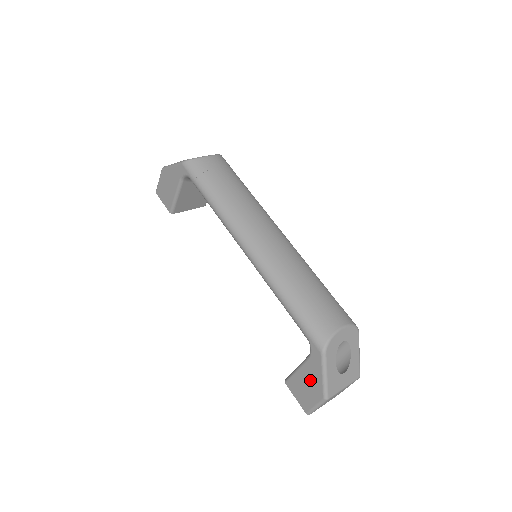
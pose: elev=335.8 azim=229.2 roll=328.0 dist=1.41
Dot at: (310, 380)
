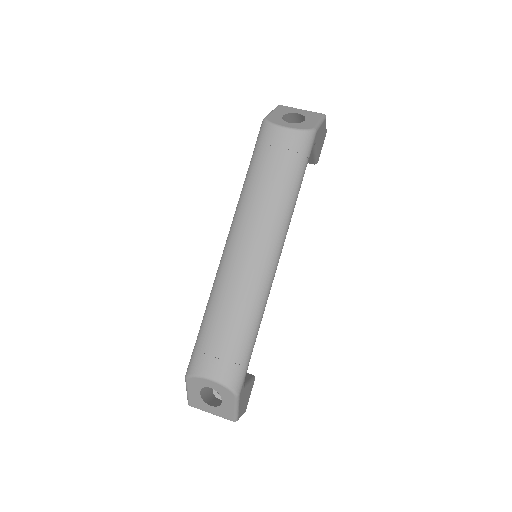
Dot at: occluded
